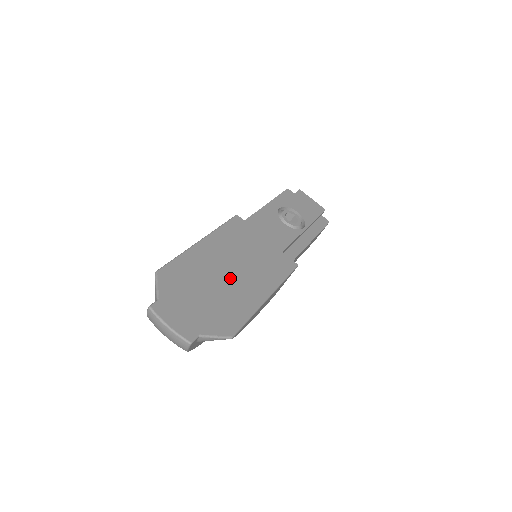
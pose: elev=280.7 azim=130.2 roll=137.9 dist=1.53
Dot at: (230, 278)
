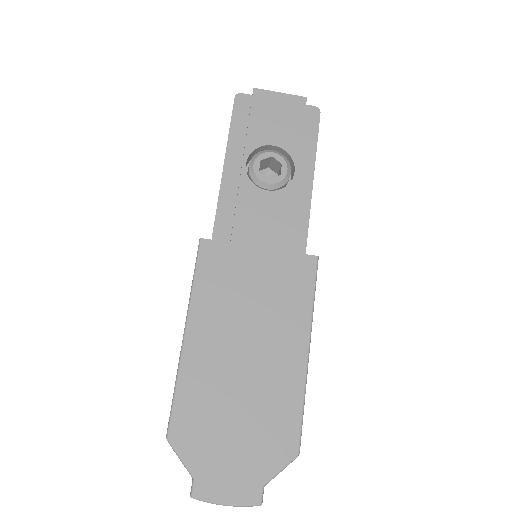
Dot at: (251, 365)
